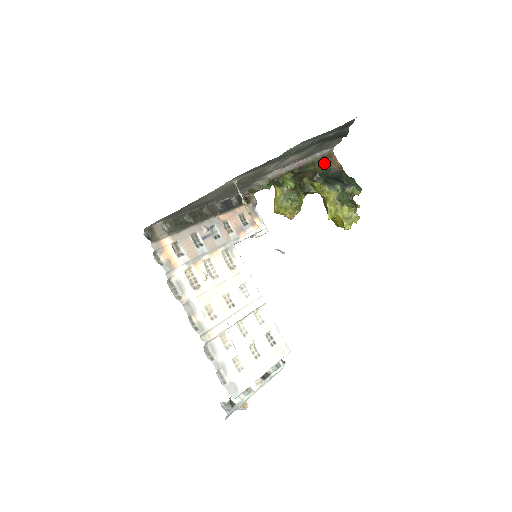
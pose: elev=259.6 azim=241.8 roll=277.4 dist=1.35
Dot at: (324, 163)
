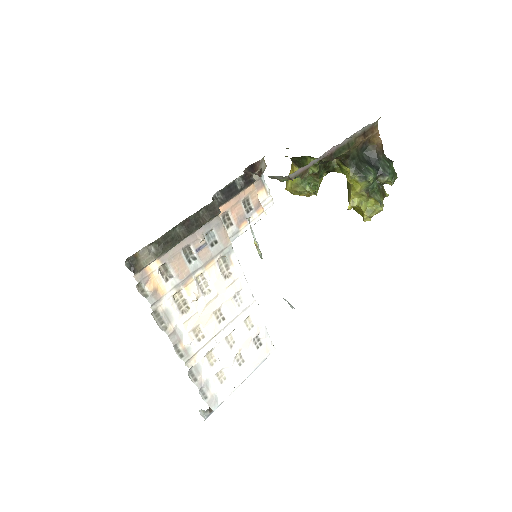
Dot at: (362, 141)
